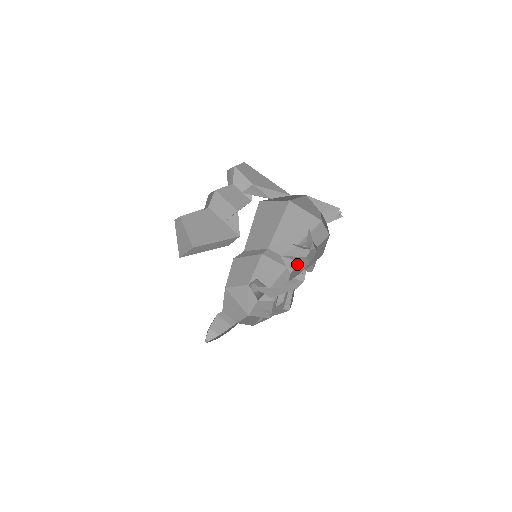
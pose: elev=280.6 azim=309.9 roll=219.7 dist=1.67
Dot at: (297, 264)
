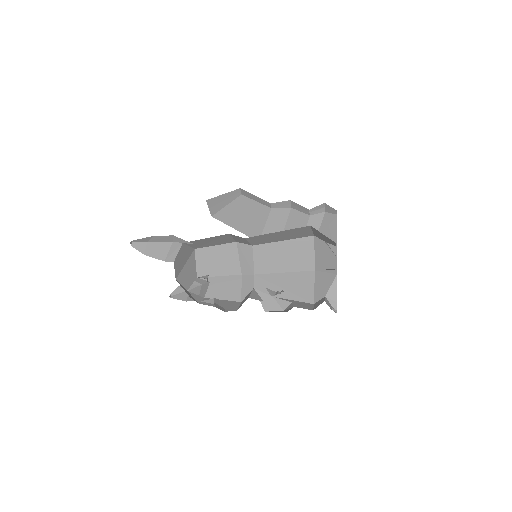
Dot at: (262, 300)
